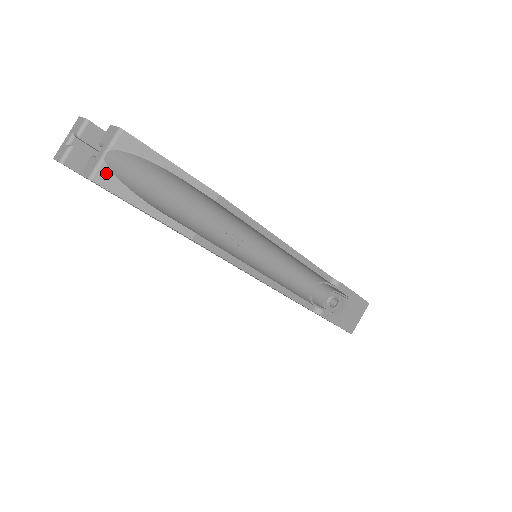
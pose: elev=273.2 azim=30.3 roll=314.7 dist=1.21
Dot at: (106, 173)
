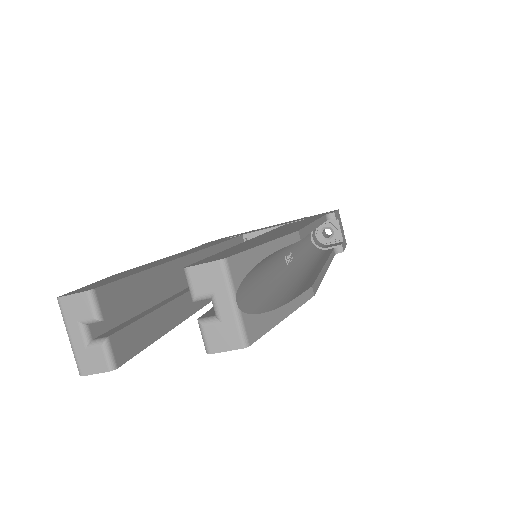
Dot at: (250, 322)
